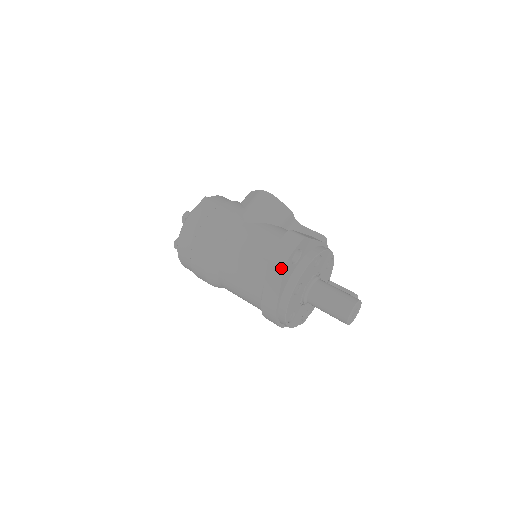
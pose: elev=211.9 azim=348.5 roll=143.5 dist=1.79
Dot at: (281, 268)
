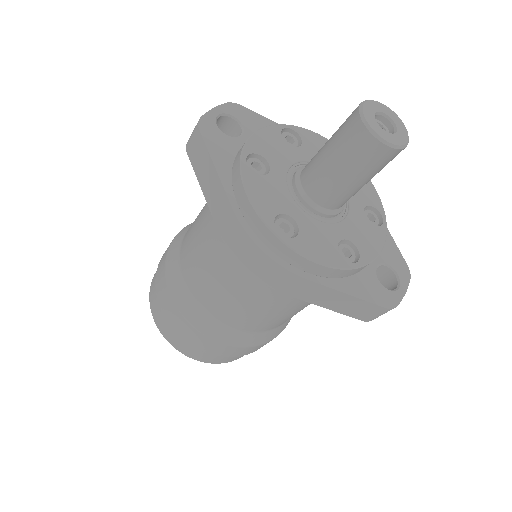
Dot at: (197, 135)
